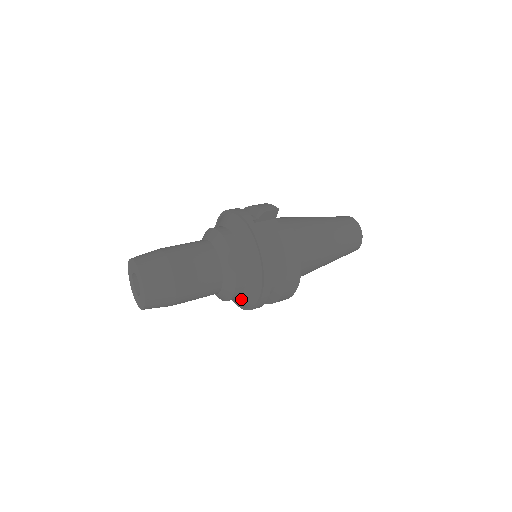
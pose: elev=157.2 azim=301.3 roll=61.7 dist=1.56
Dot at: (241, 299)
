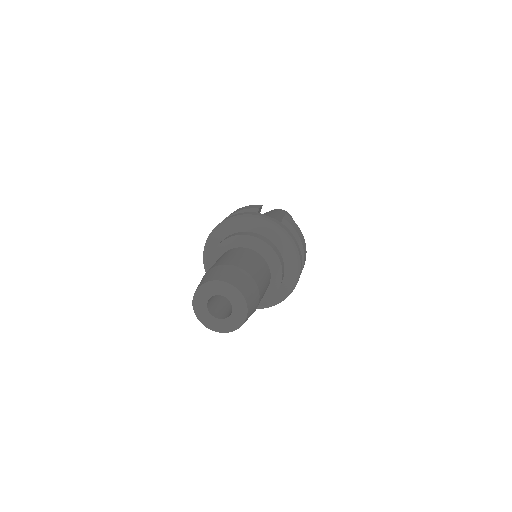
Dot at: (276, 292)
